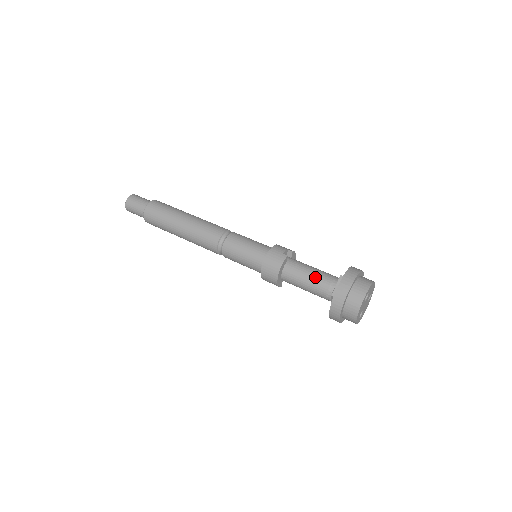
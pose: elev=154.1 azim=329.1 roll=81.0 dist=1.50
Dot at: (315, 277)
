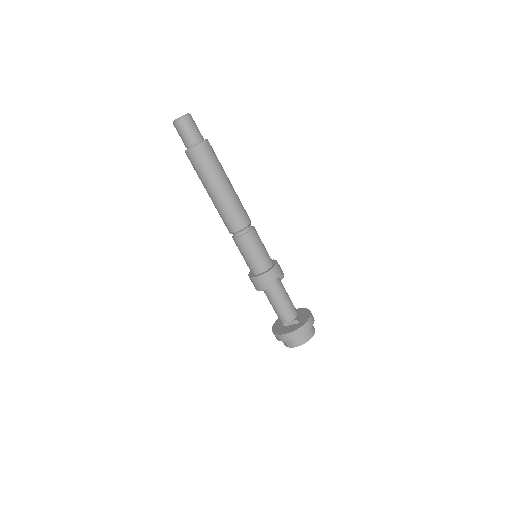
Dot at: (282, 308)
